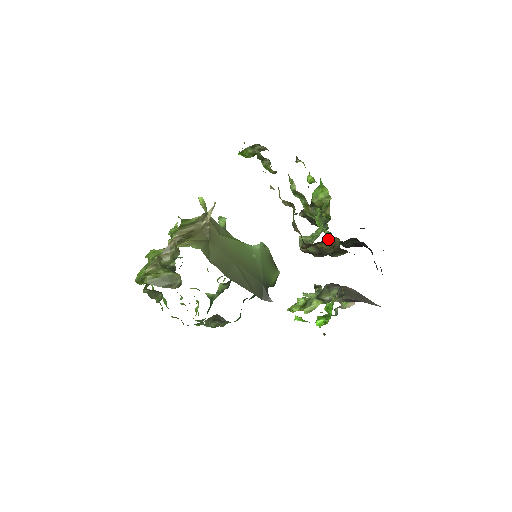
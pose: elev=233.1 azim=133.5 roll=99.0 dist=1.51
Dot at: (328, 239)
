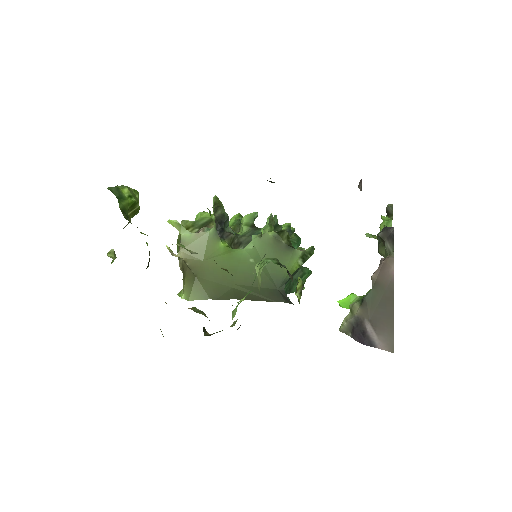
Dot at: occluded
